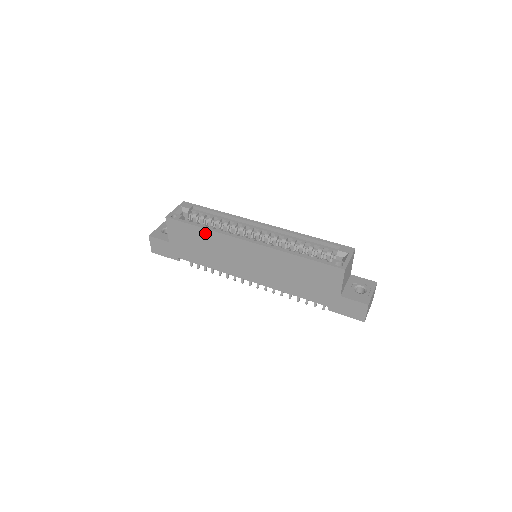
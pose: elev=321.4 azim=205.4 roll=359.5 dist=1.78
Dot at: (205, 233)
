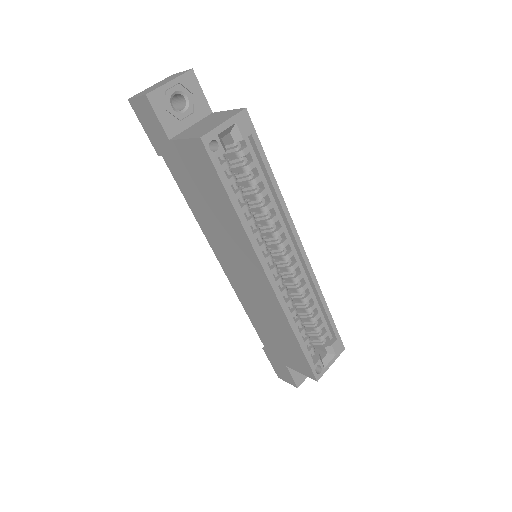
Dot at: (231, 213)
